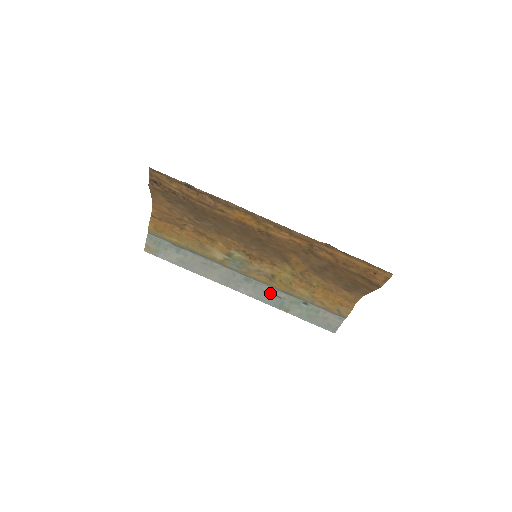
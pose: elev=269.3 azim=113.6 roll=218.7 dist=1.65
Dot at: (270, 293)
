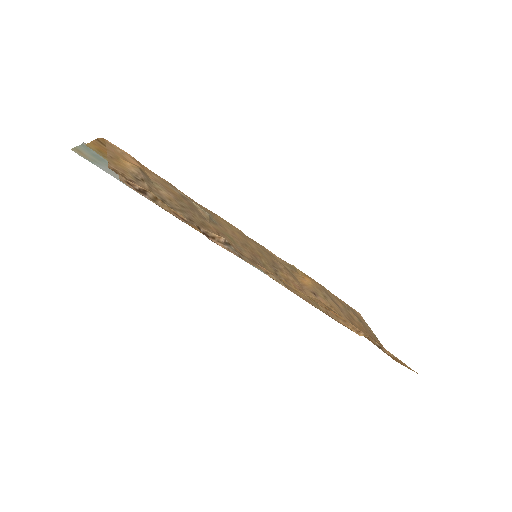
Dot at: occluded
